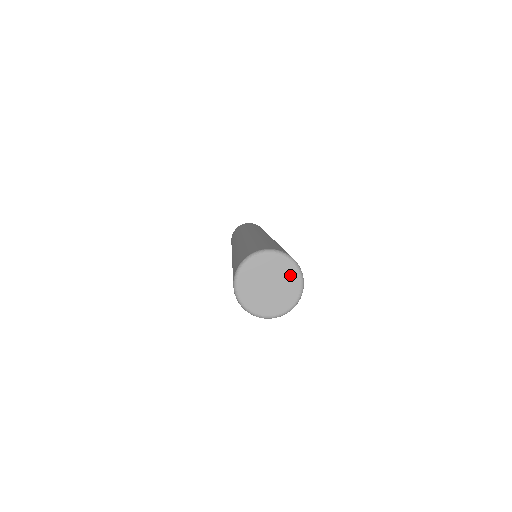
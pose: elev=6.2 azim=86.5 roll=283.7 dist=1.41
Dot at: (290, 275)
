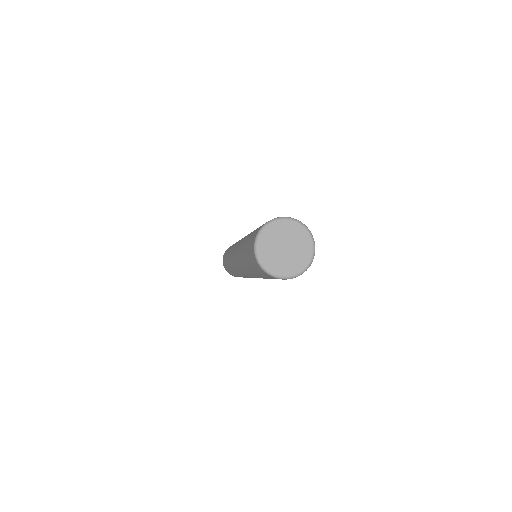
Dot at: (304, 241)
